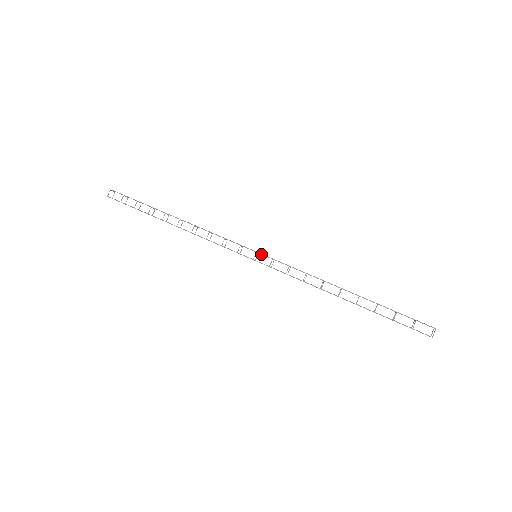
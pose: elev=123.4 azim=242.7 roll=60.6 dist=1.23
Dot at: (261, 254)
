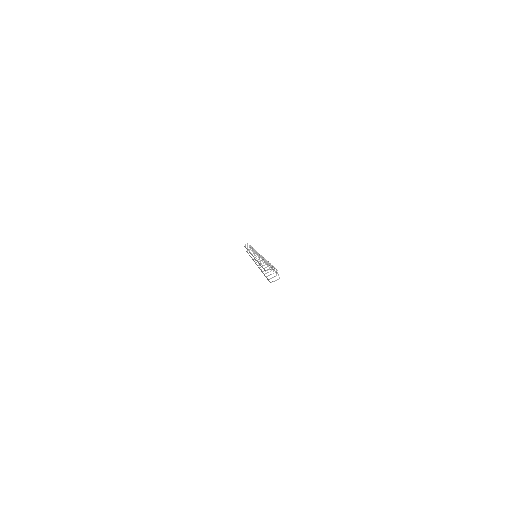
Dot at: occluded
